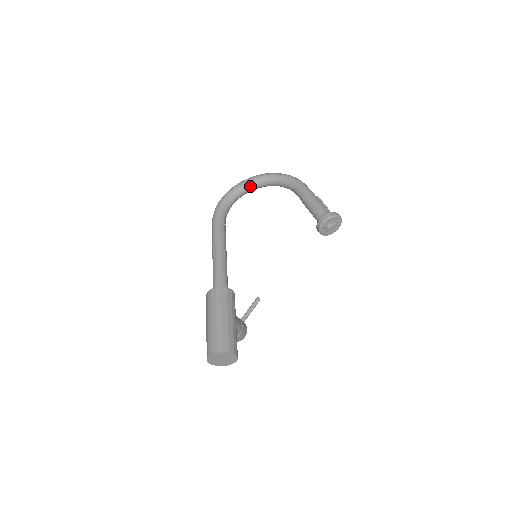
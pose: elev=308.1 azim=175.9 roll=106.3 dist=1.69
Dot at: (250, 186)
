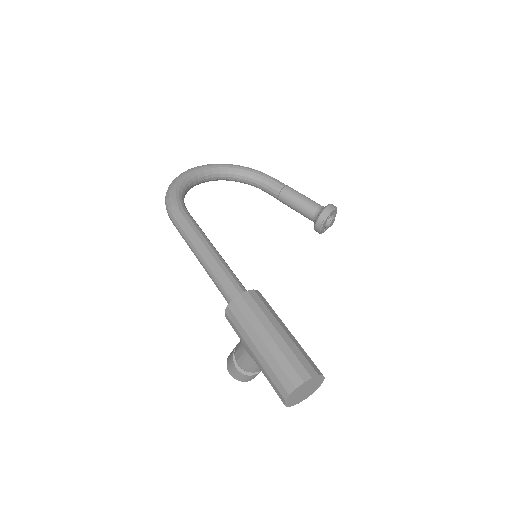
Dot at: (202, 176)
